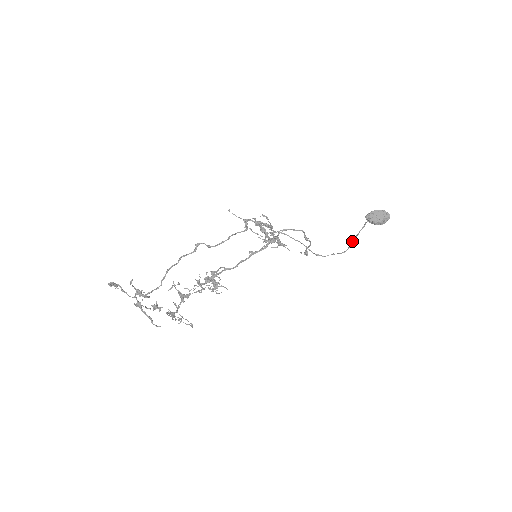
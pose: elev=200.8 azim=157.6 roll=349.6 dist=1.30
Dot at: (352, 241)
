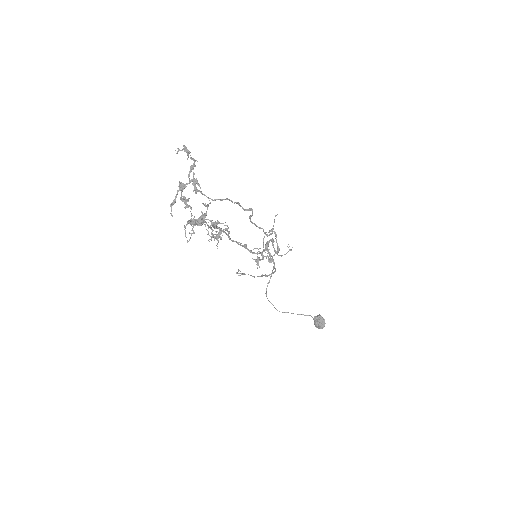
Dot at: occluded
